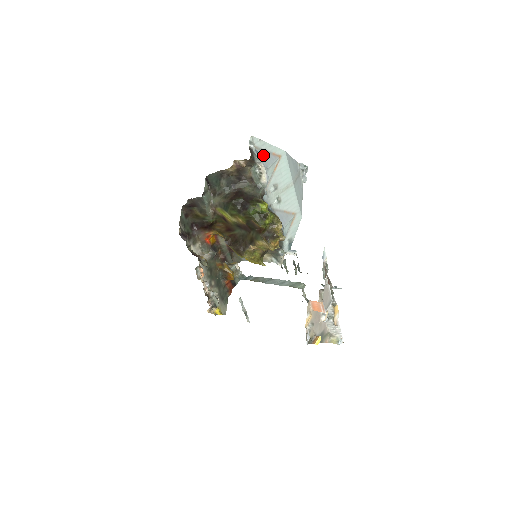
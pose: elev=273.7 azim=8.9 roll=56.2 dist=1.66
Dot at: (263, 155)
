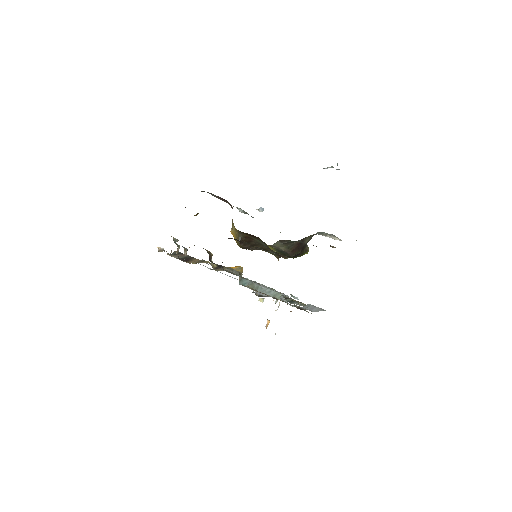
Dot at: occluded
